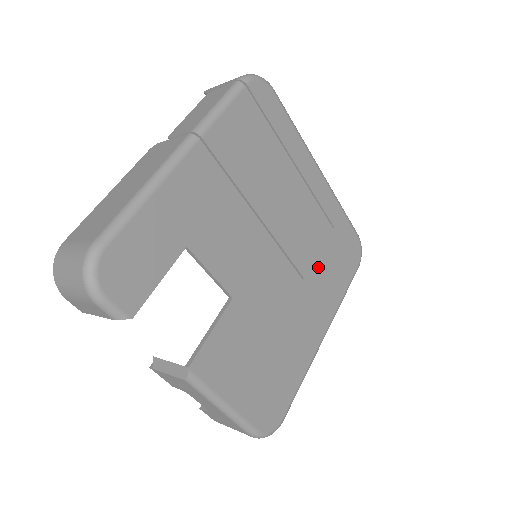
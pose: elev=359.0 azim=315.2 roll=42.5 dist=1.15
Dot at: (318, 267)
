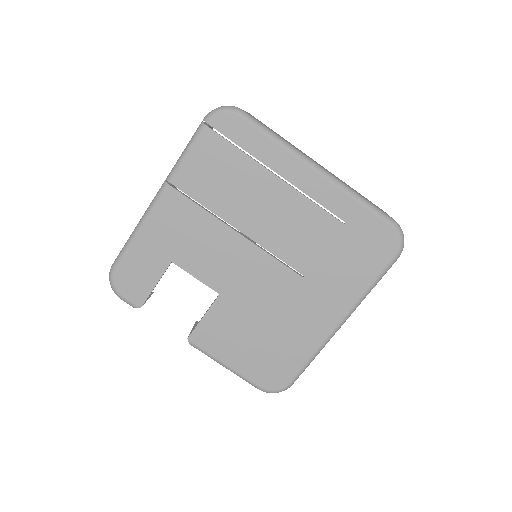
Dot at: (323, 263)
